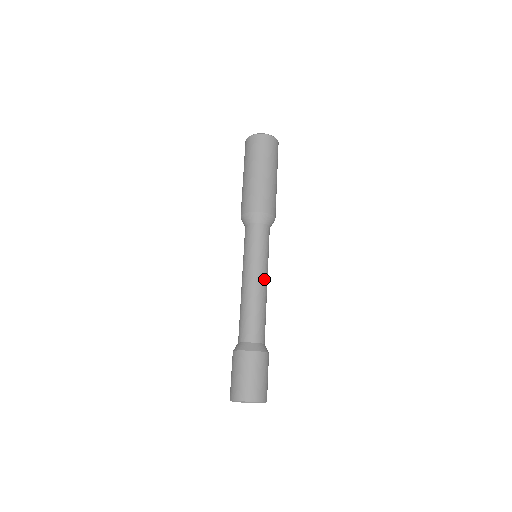
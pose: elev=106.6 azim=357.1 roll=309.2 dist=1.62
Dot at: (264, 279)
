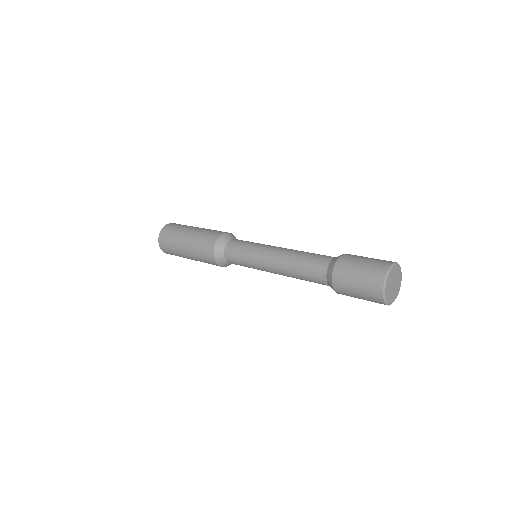
Dot at: occluded
